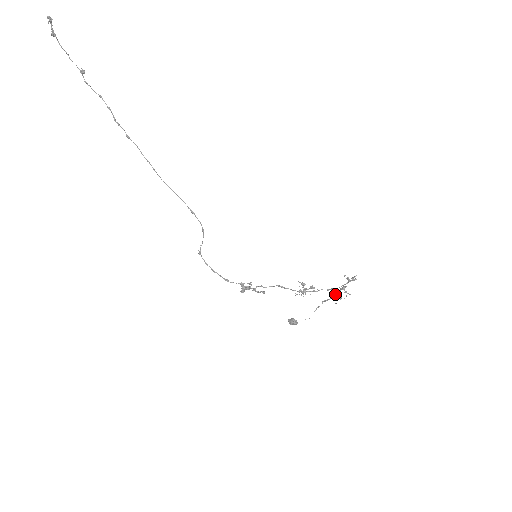
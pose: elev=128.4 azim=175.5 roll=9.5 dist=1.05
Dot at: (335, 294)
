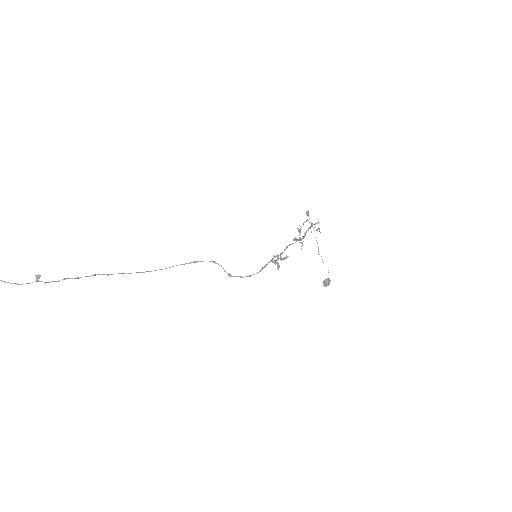
Dot at: occluded
